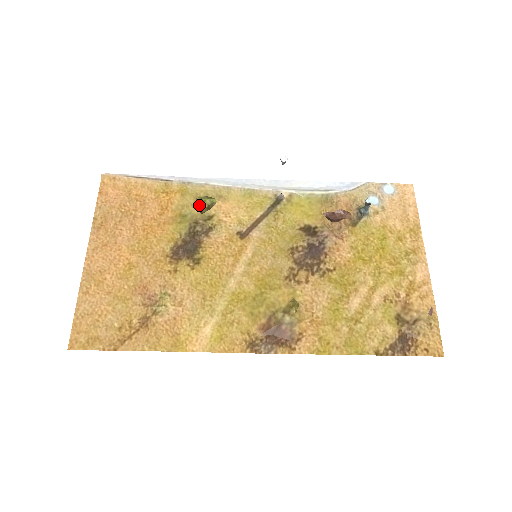
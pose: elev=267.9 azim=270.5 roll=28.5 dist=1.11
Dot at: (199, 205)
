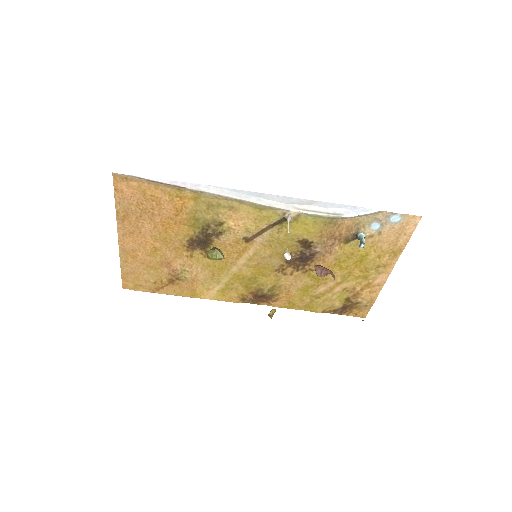
Dot at: (210, 259)
